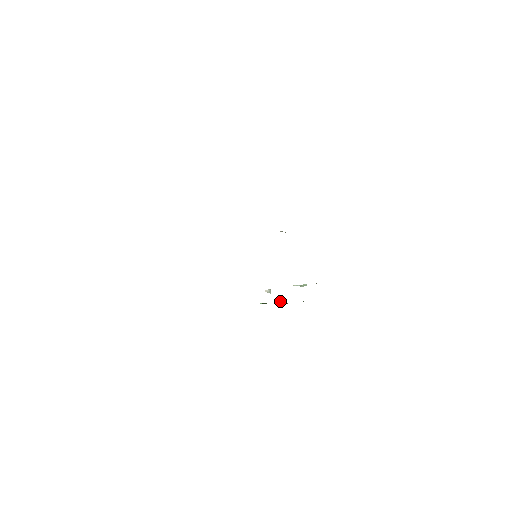
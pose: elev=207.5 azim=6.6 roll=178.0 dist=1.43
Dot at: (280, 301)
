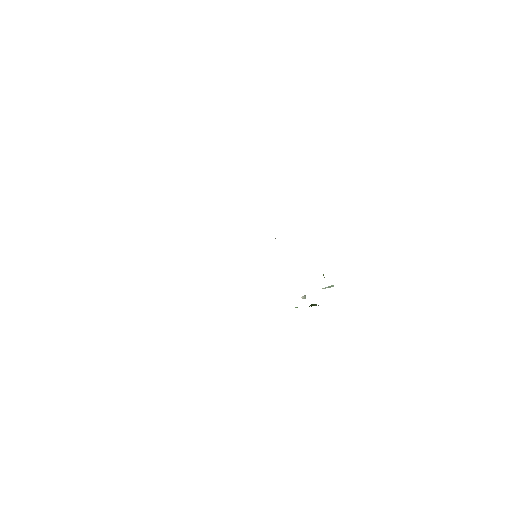
Dot at: (311, 304)
